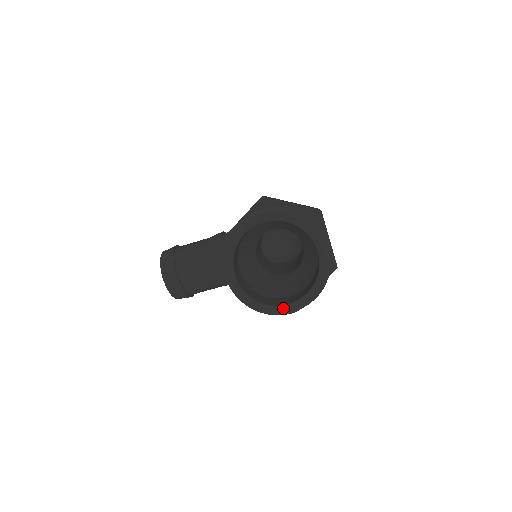
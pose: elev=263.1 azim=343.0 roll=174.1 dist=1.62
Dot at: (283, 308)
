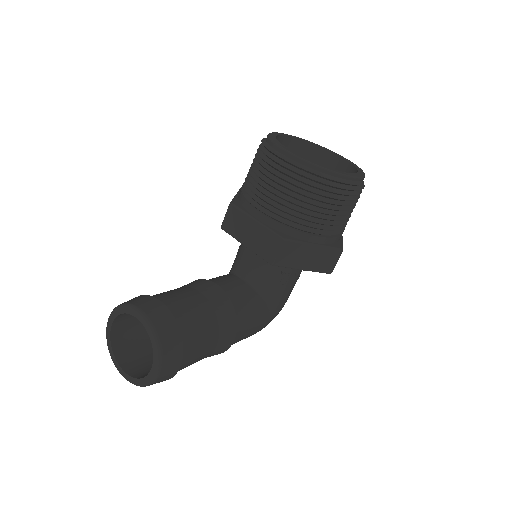
Dot at: (353, 175)
